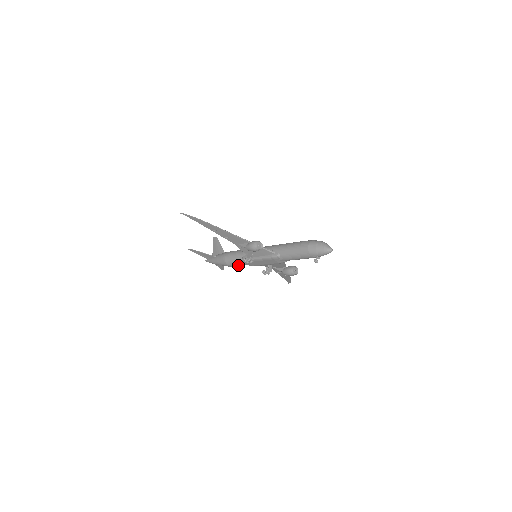
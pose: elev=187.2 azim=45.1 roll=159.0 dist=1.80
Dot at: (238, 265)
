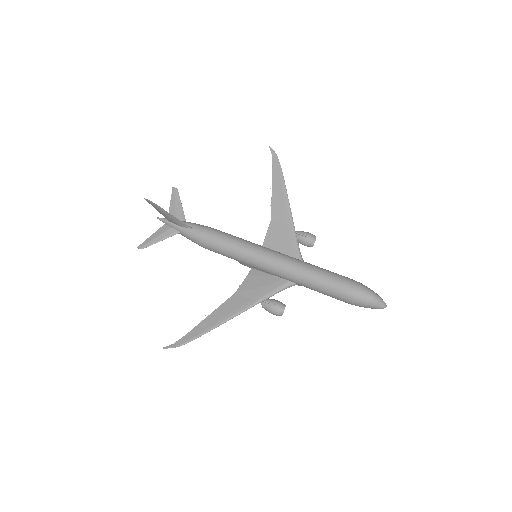
Dot at: occluded
